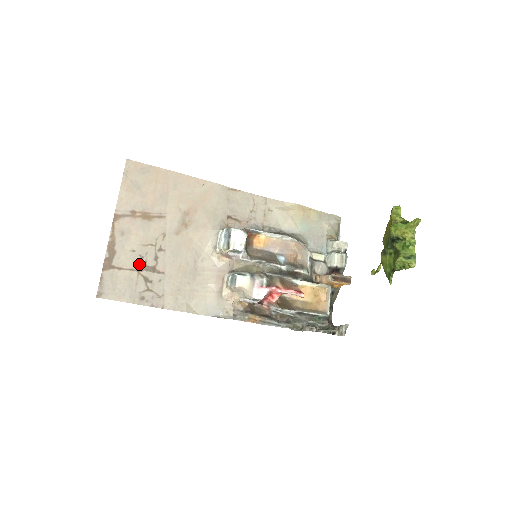
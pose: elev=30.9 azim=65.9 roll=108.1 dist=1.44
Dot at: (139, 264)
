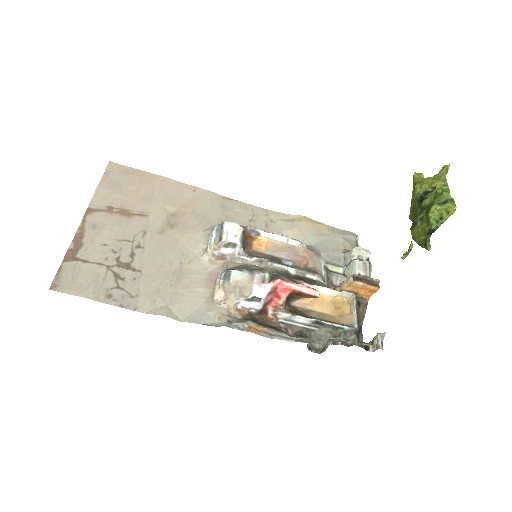
Dot at: (110, 259)
